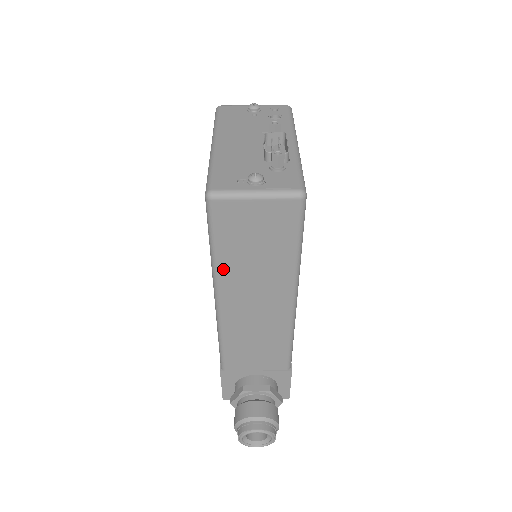
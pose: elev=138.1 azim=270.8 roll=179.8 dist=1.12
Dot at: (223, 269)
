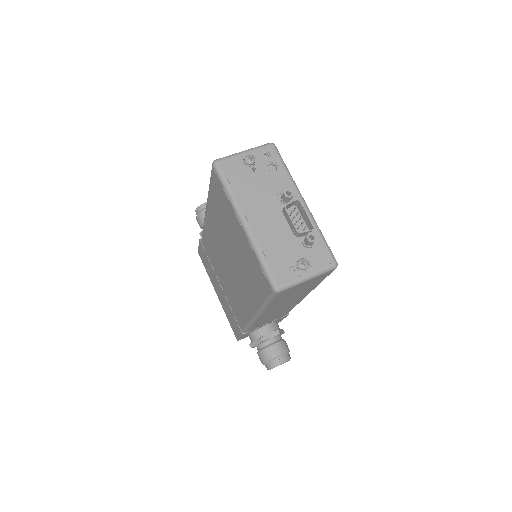
Dot at: (269, 307)
